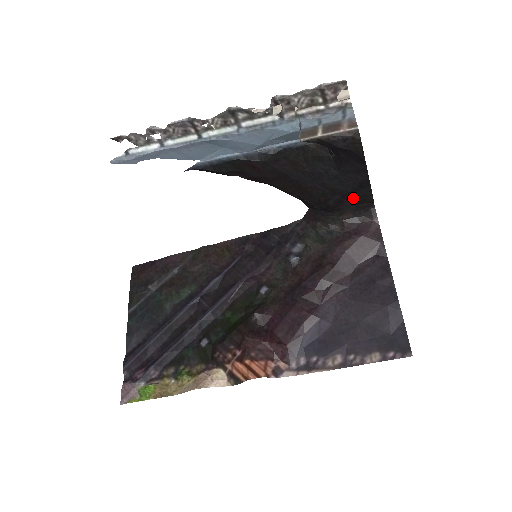
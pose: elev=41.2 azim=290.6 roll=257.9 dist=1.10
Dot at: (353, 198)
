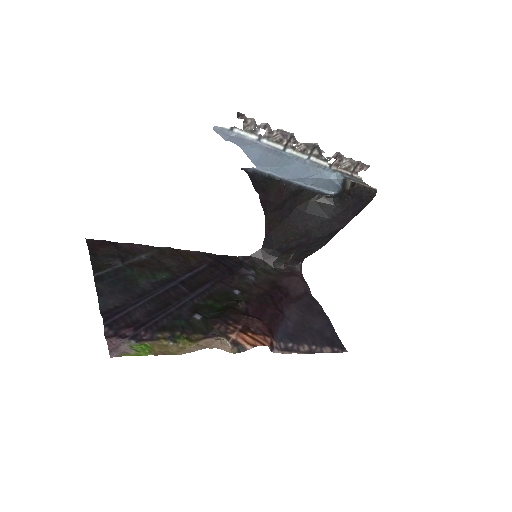
Dot at: (310, 245)
